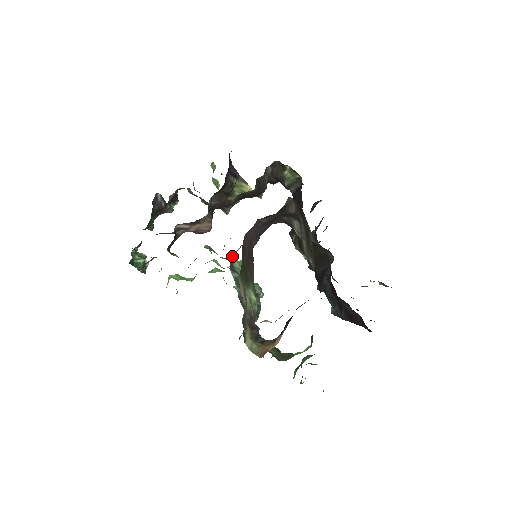
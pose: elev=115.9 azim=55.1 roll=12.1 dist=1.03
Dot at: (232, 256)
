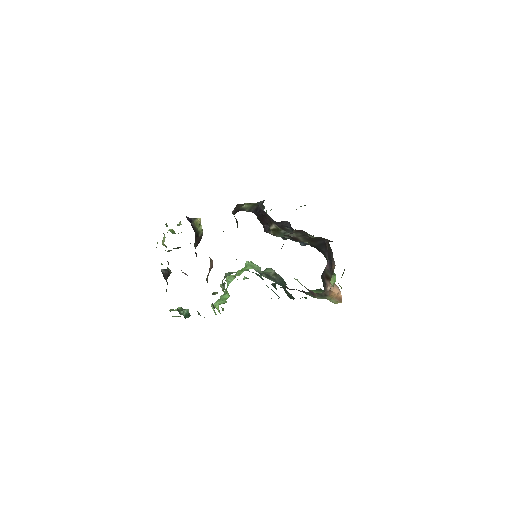
Dot at: occluded
